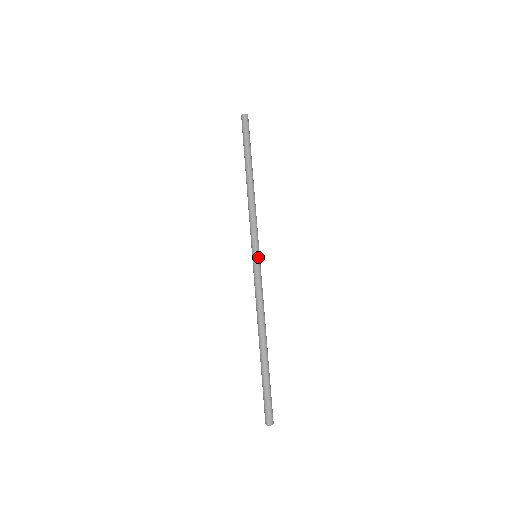
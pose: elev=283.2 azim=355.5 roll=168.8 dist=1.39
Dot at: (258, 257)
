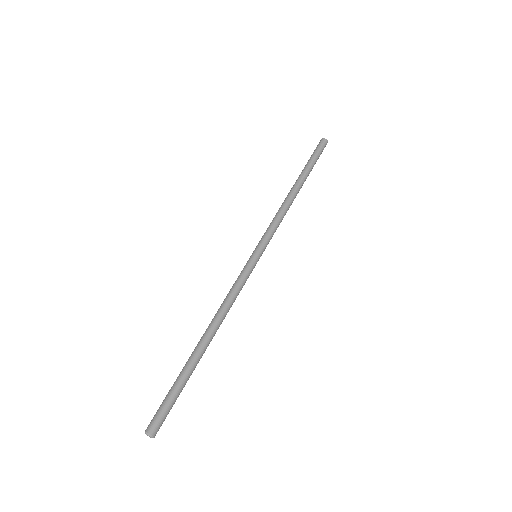
Dot at: occluded
